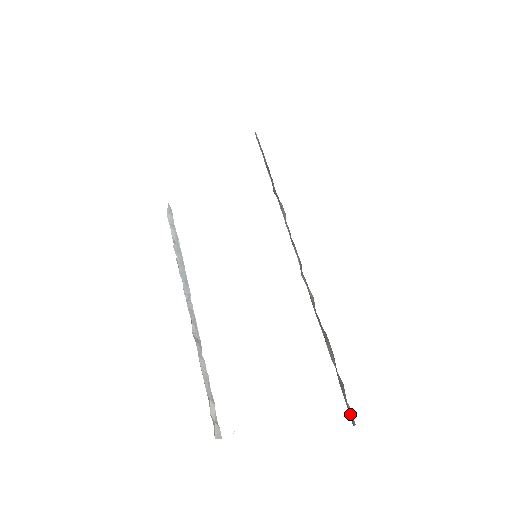
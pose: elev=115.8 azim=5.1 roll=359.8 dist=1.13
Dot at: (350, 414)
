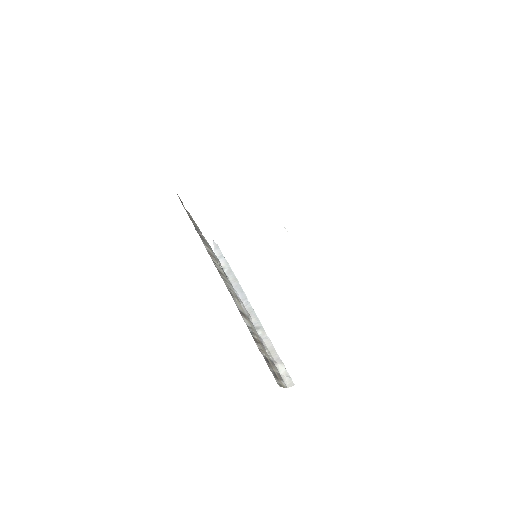
Dot at: occluded
